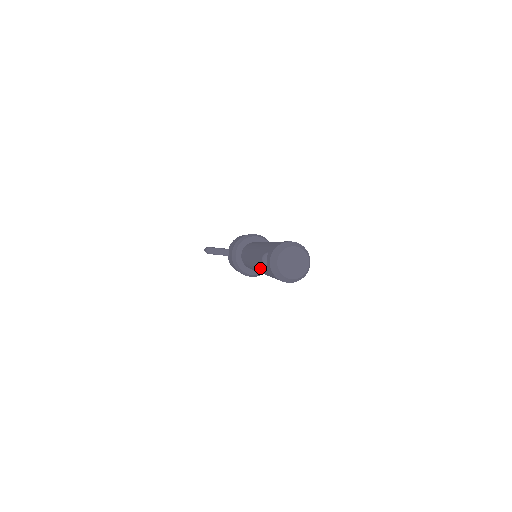
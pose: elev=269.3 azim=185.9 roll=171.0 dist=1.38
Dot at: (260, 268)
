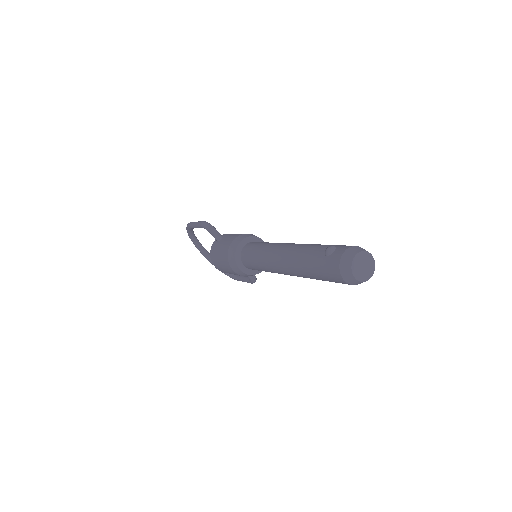
Dot at: (301, 258)
